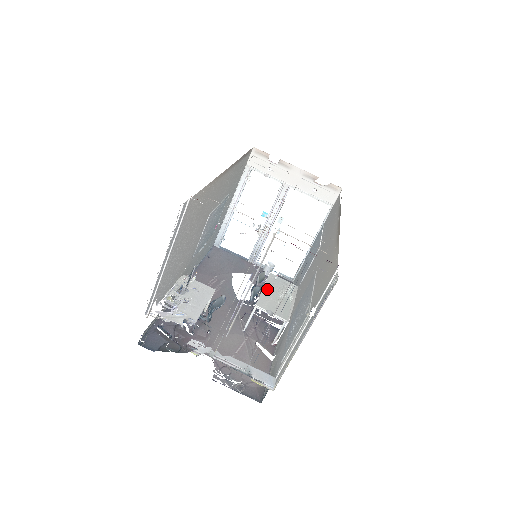
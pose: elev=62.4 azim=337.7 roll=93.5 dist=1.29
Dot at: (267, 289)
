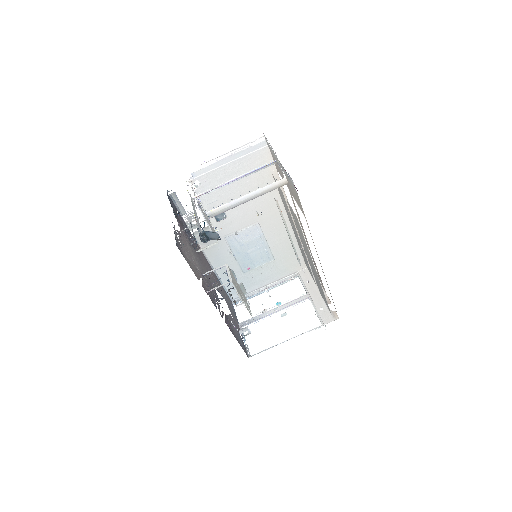
Dot at: (239, 286)
